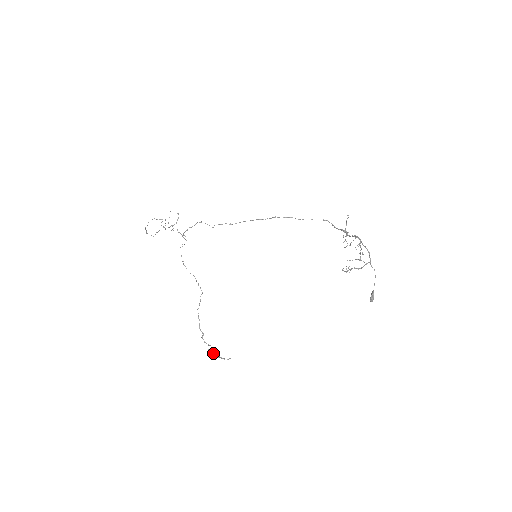
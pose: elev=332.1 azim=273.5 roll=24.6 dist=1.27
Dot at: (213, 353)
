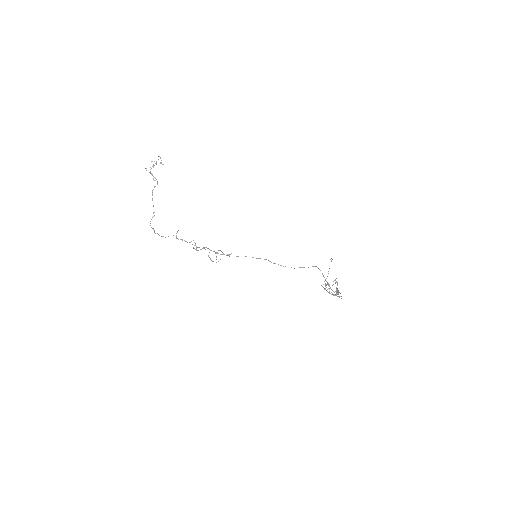
Dot at: occluded
